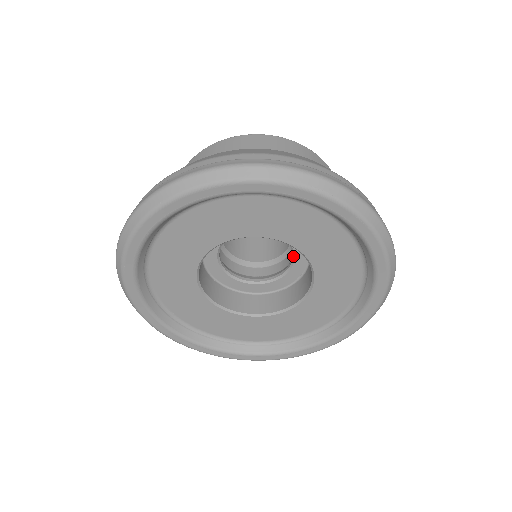
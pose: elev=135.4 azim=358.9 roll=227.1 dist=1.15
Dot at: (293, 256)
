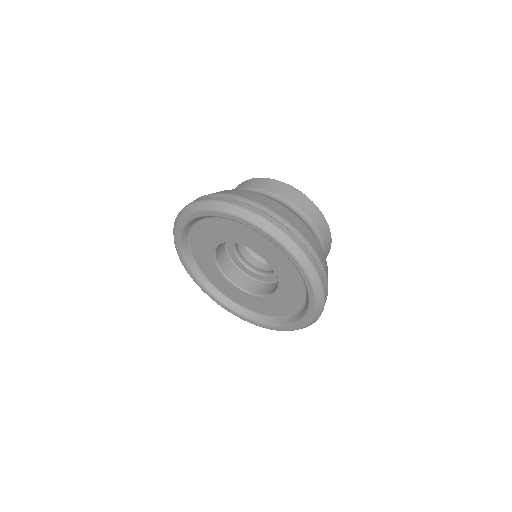
Dot at: occluded
